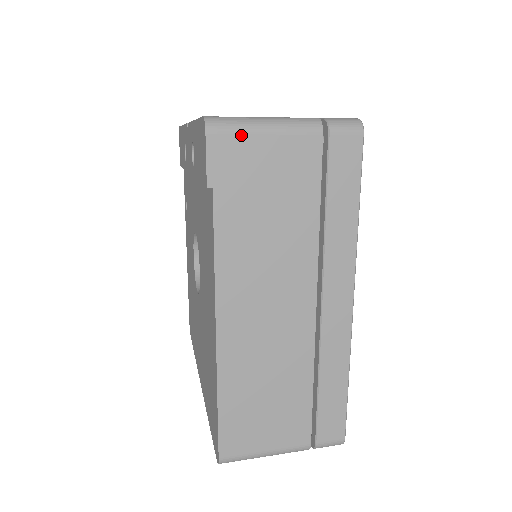
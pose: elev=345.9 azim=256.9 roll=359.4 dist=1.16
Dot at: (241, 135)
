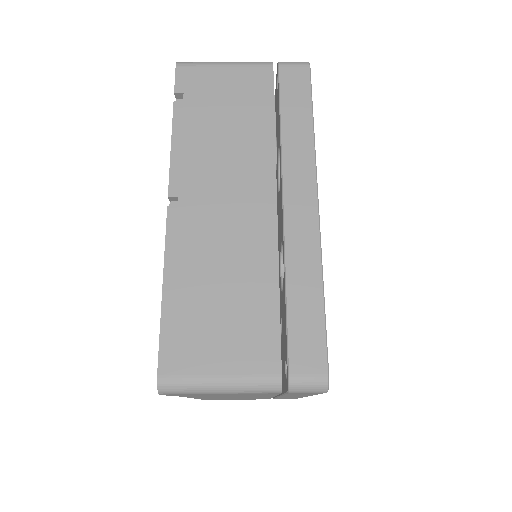
Dot at: (195, 394)
